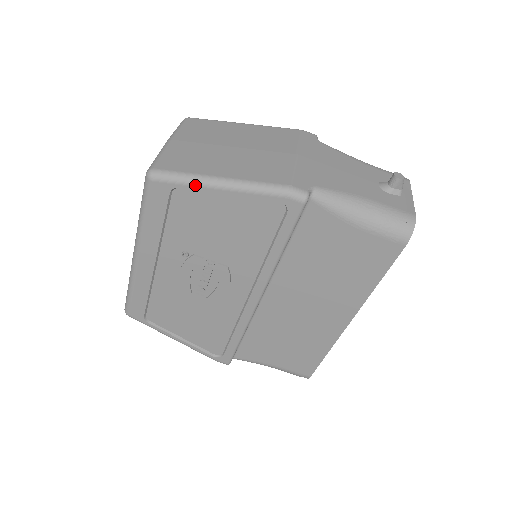
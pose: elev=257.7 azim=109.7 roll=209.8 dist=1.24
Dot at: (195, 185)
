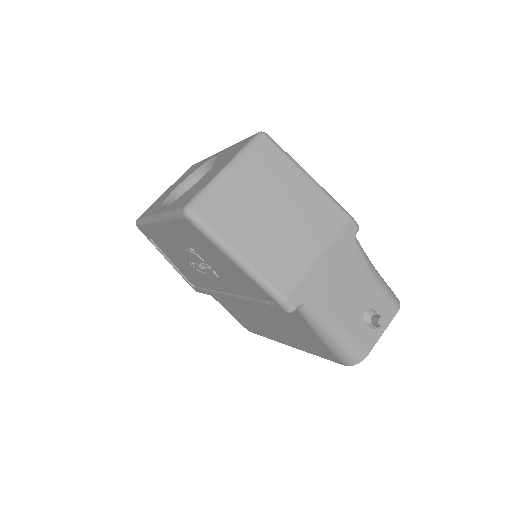
Dot at: (216, 246)
